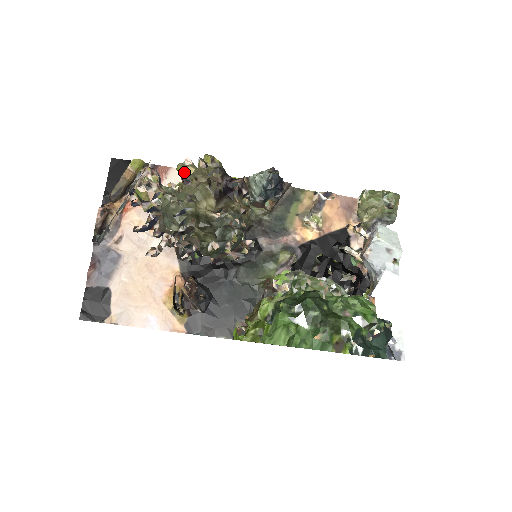
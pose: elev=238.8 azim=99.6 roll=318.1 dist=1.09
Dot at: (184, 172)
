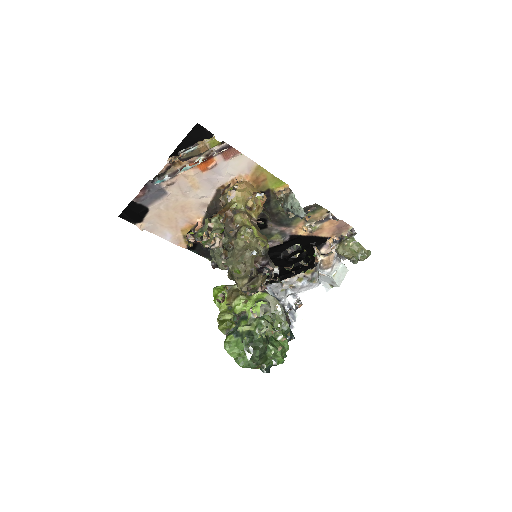
Dot at: (242, 236)
